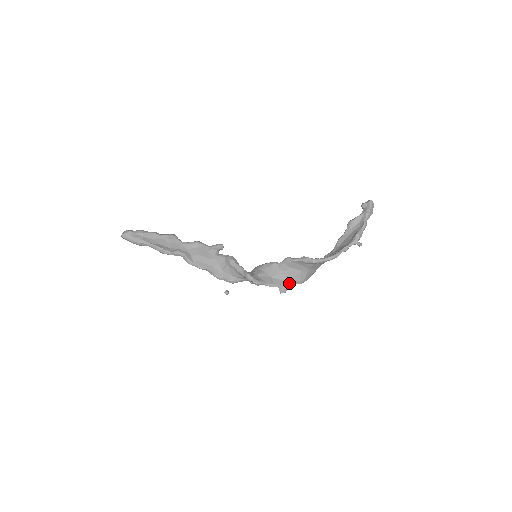
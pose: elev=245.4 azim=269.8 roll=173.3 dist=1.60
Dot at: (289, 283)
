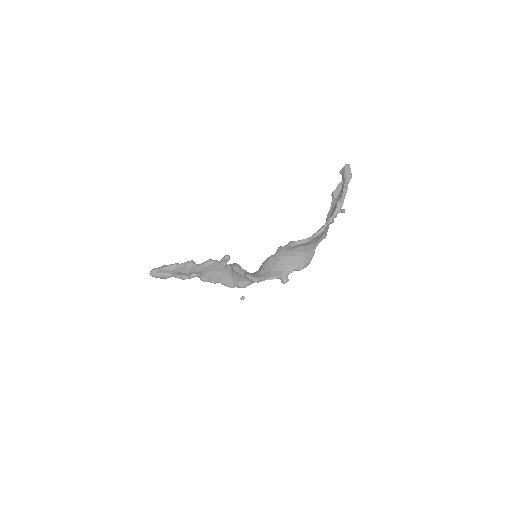
Dot at: (289, 271)
